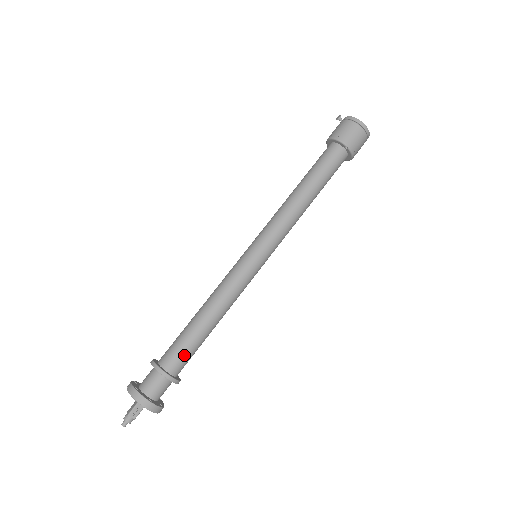
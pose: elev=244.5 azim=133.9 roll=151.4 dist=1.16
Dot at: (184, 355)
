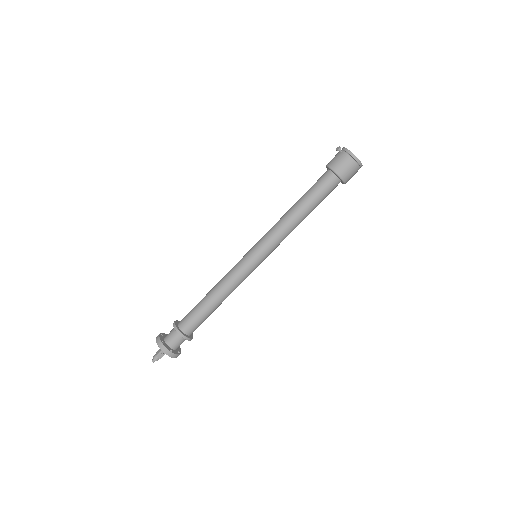
Dot at: (196, 323)
